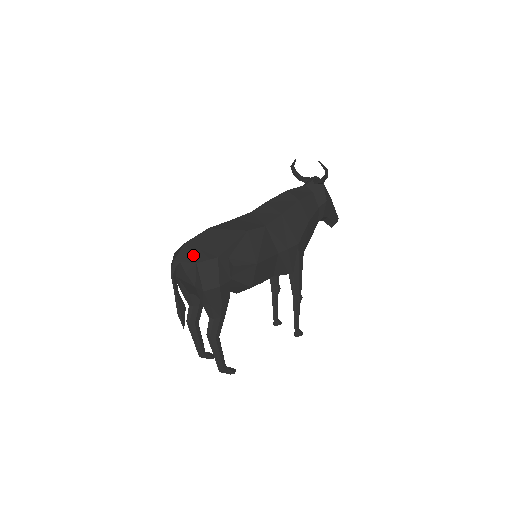
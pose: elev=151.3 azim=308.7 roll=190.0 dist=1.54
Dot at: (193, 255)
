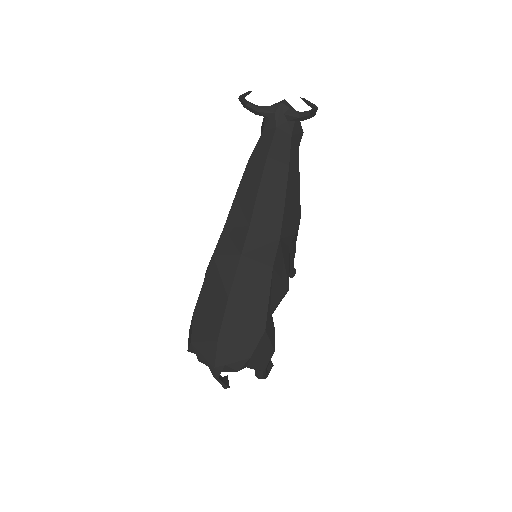
Dot at: (239, 350)
